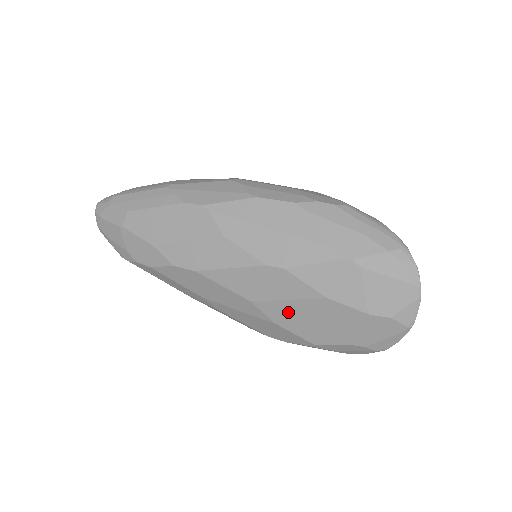
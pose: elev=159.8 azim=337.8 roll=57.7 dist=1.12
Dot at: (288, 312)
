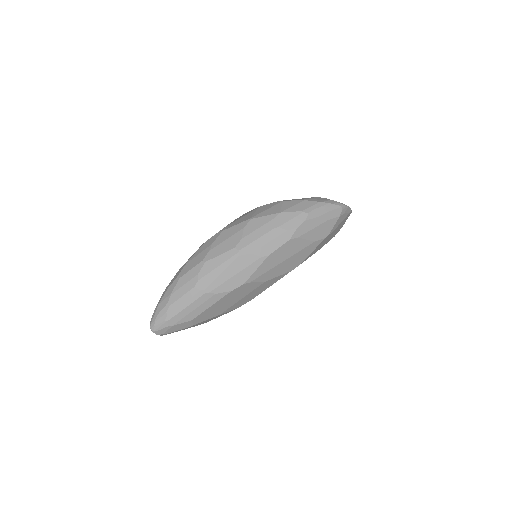
Dot at: occluded
